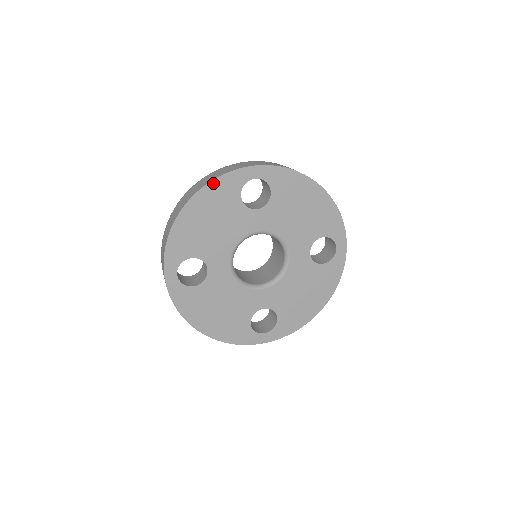
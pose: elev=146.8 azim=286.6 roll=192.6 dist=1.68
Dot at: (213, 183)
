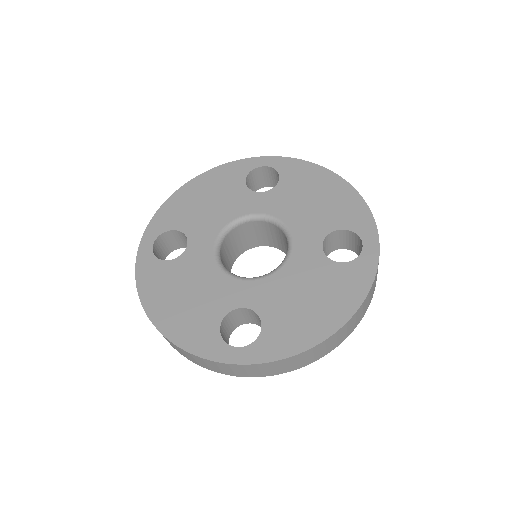
Dot at: (220, 168)
